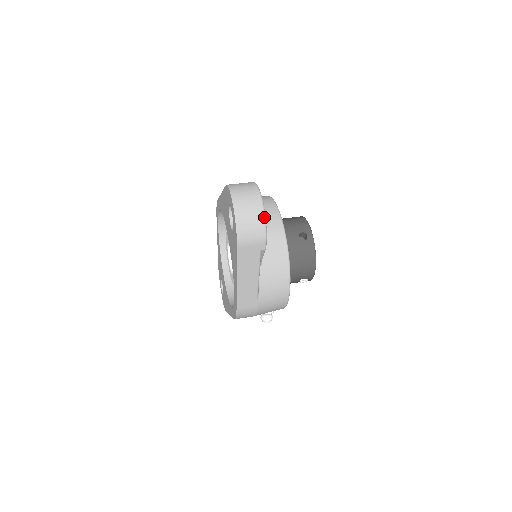
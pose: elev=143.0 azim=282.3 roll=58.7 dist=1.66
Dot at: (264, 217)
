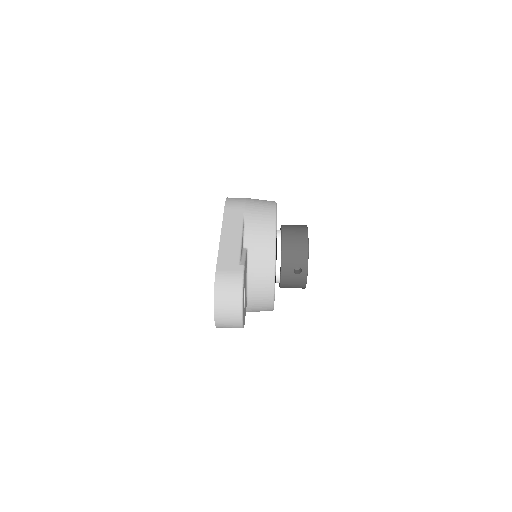
Dot at: (241, 323)
